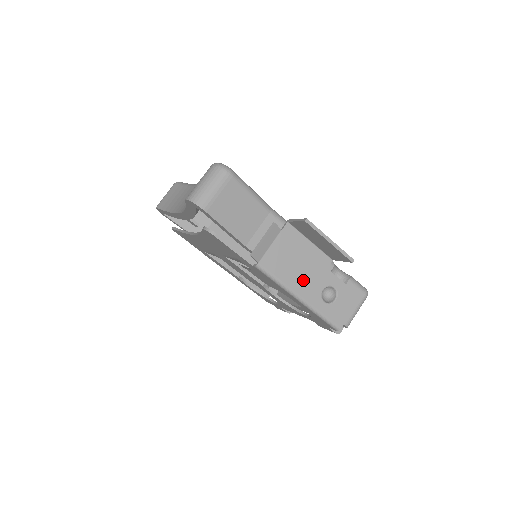
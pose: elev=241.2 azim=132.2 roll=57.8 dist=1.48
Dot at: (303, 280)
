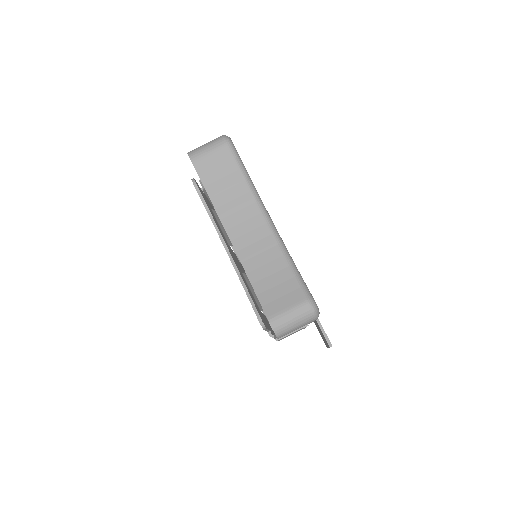
Dot at: occluded
